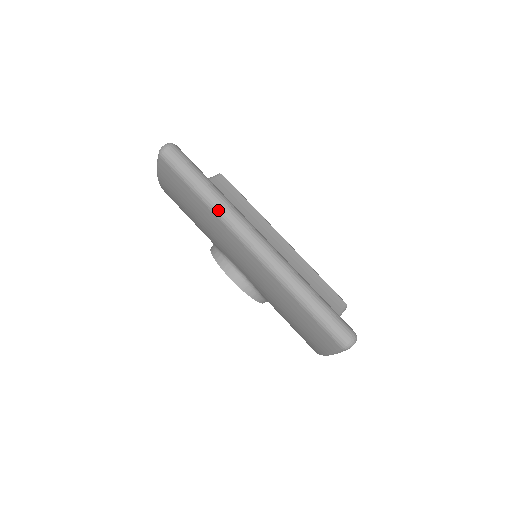
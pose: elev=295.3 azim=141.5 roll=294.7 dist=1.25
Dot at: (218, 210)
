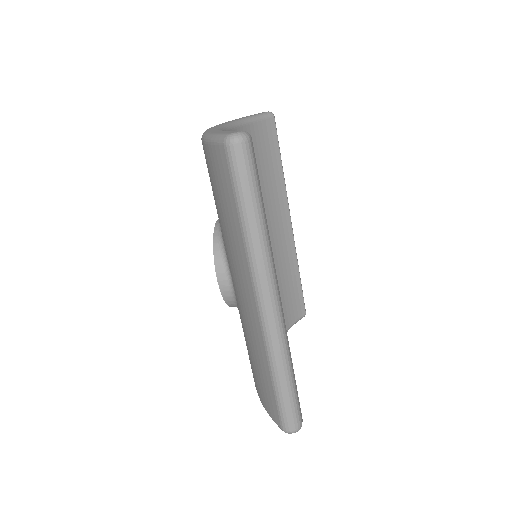
Dot at: (252, 249)
